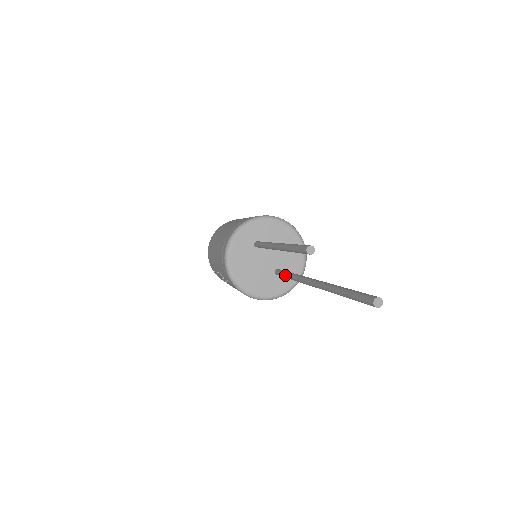
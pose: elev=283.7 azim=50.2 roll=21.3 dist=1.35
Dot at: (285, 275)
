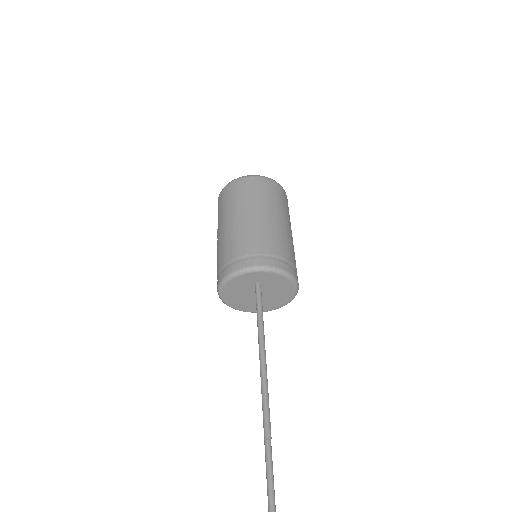
Dot at: occluded
